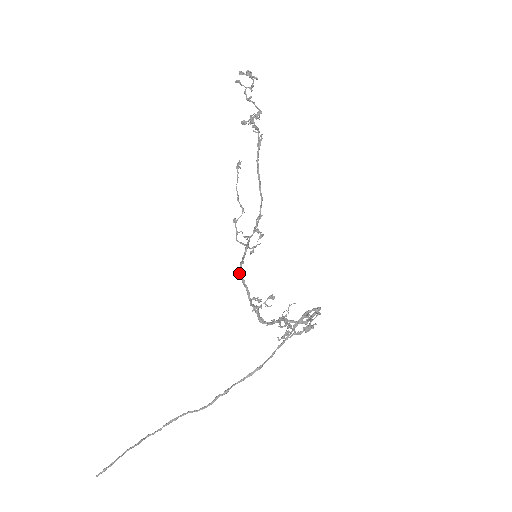
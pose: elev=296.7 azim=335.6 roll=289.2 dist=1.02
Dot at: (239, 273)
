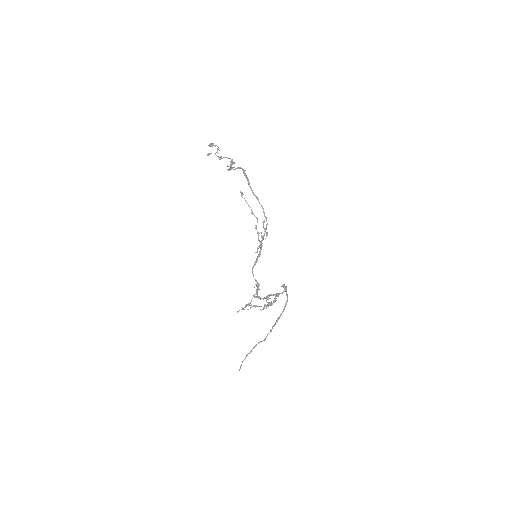
Dot at: (252, 268)
